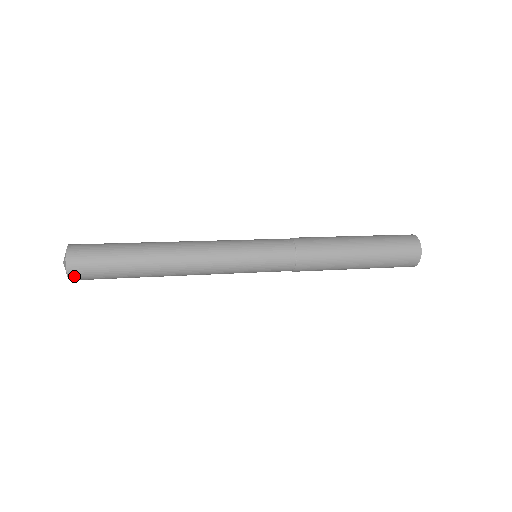
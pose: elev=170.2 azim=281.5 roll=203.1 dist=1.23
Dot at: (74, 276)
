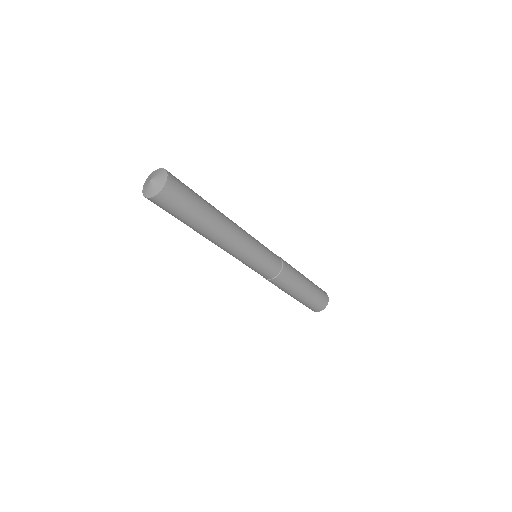
Dot at: (165, 193)
